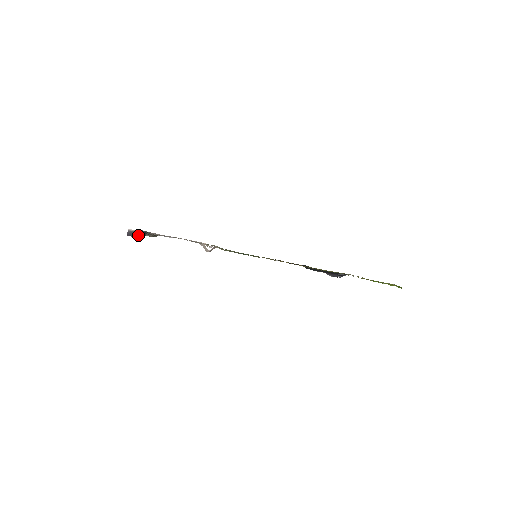
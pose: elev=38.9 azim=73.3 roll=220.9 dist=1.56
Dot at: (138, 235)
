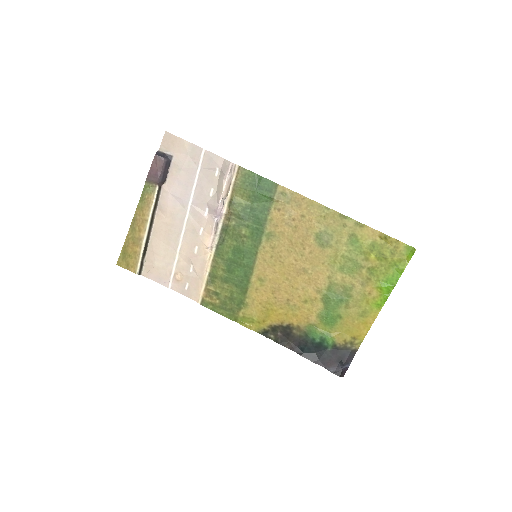
Dot at: (164, 158)
